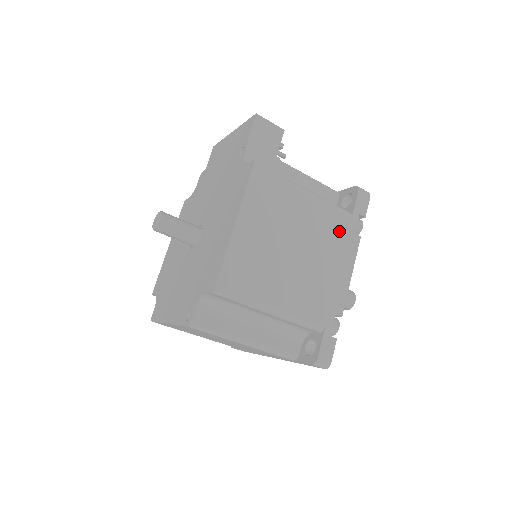
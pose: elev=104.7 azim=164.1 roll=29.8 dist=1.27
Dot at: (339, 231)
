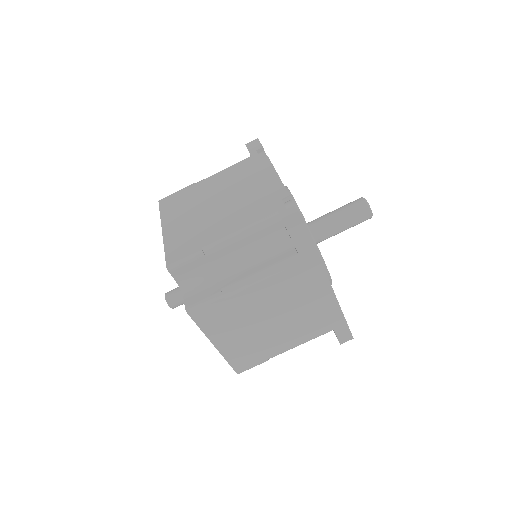
Dot at: (246, 169)
